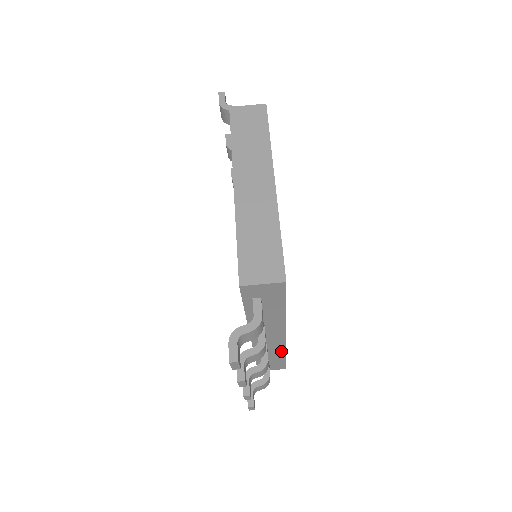
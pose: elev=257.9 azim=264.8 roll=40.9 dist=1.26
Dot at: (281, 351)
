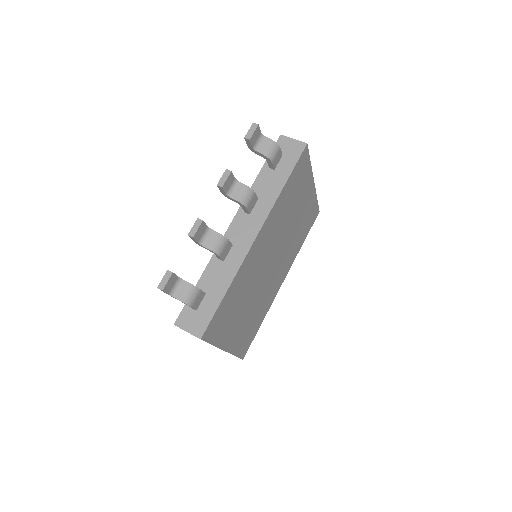
Dot at: (231, 274)
